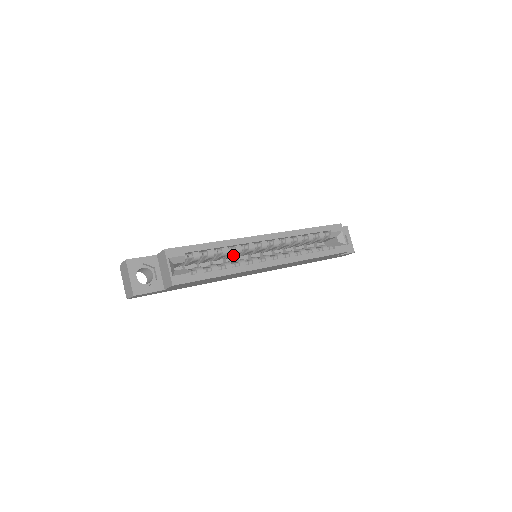
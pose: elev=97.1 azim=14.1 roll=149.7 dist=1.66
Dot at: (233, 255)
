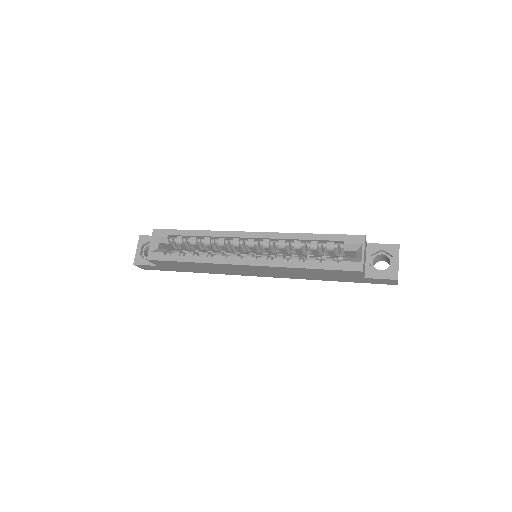
Dot at: (223, 248)
